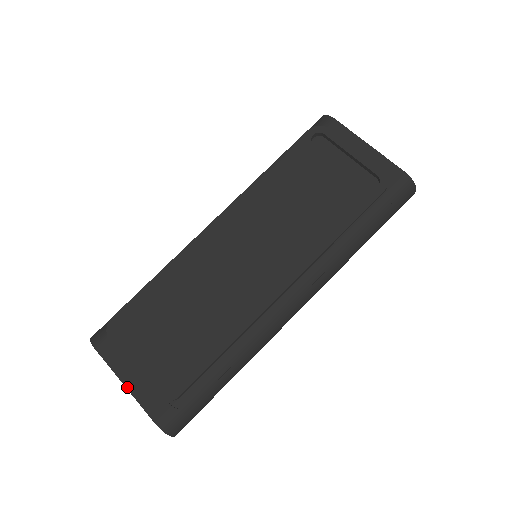
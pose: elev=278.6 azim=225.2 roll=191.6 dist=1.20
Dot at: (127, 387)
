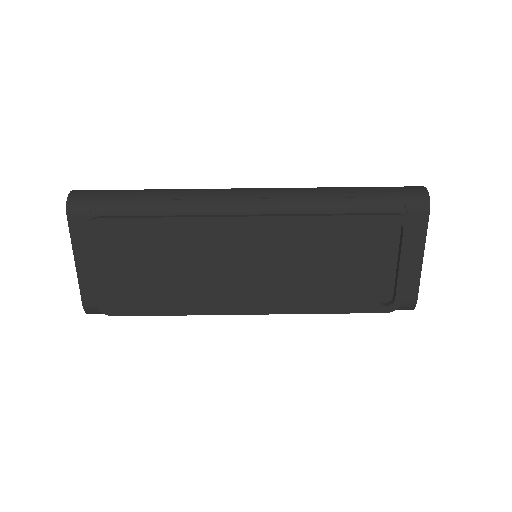
Dot at: (76, 266)
